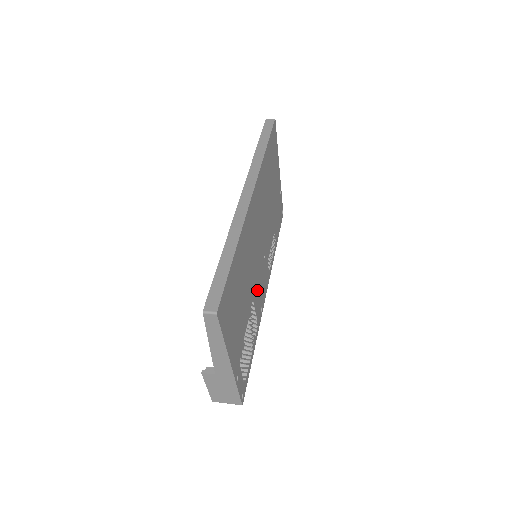
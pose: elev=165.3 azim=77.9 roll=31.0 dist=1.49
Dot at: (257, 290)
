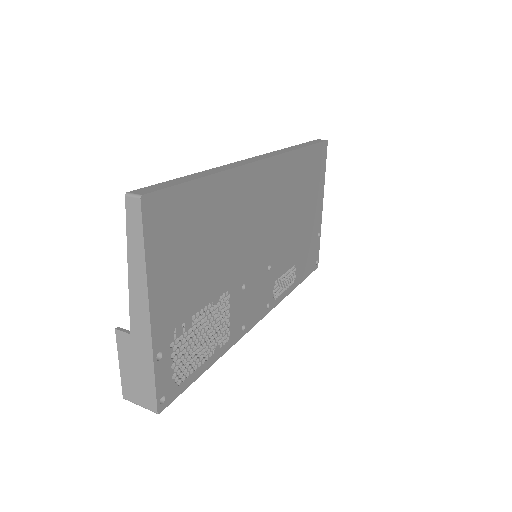
Dot at: (242, 290)
